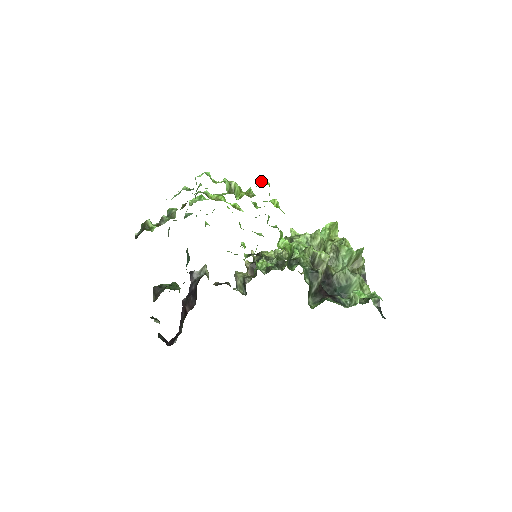
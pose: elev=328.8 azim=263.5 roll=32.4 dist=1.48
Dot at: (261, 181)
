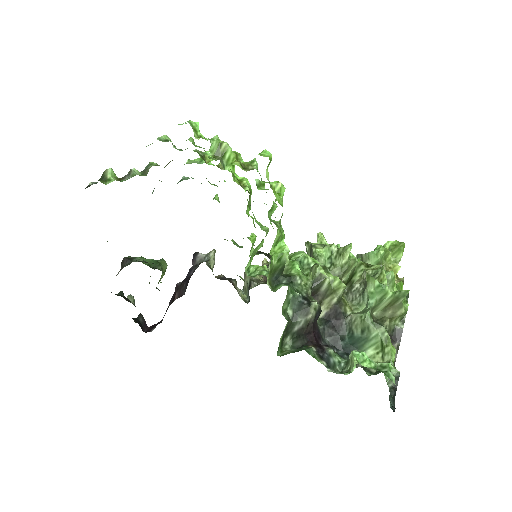
Dot at: (263, 150)
